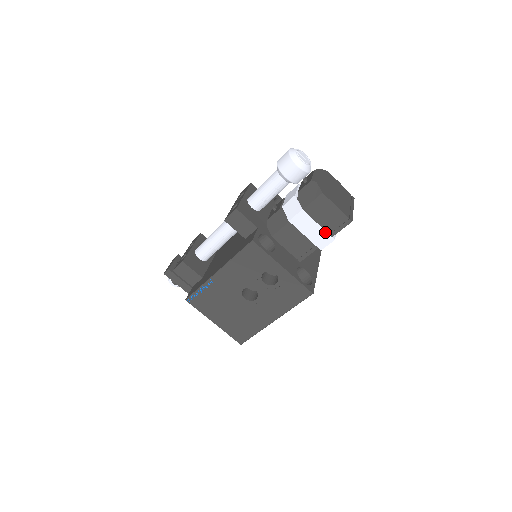
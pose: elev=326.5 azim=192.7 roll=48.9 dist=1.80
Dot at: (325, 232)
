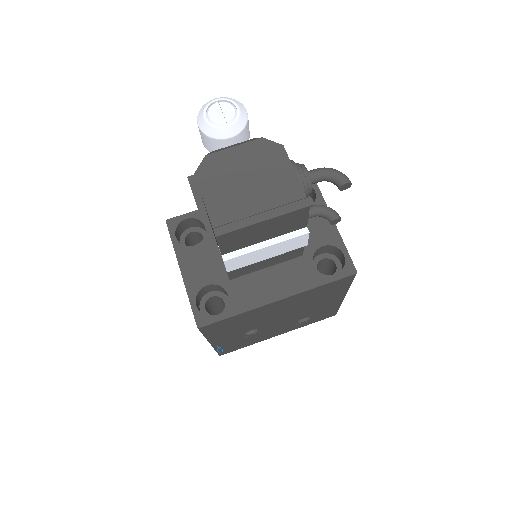
Dot at: occluded
